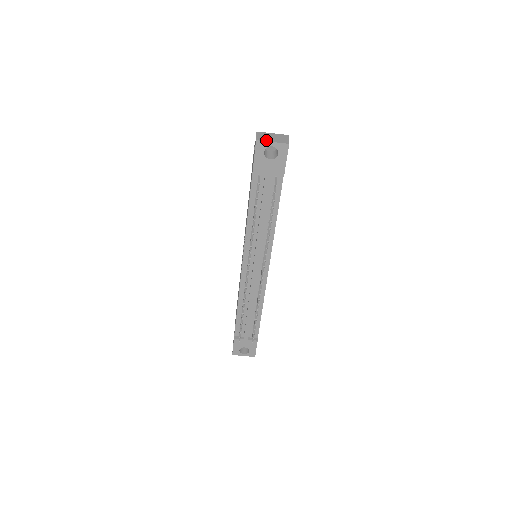
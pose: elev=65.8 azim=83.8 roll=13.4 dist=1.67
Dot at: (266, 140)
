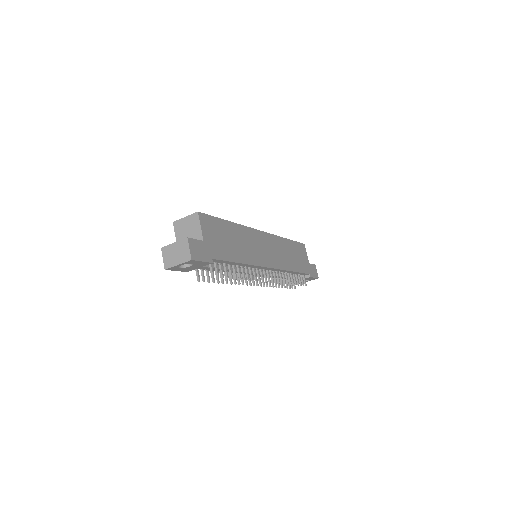
Dot at: (172, 265)
